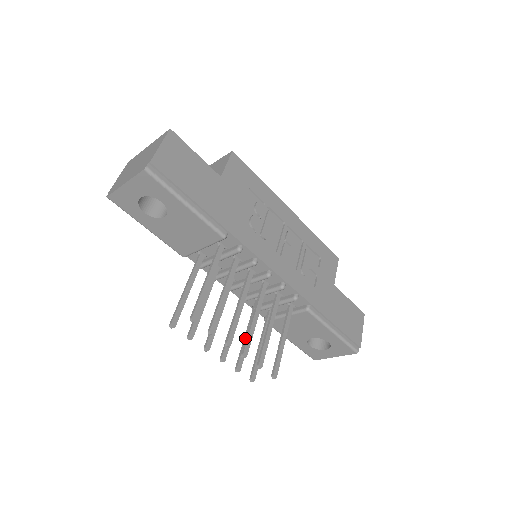
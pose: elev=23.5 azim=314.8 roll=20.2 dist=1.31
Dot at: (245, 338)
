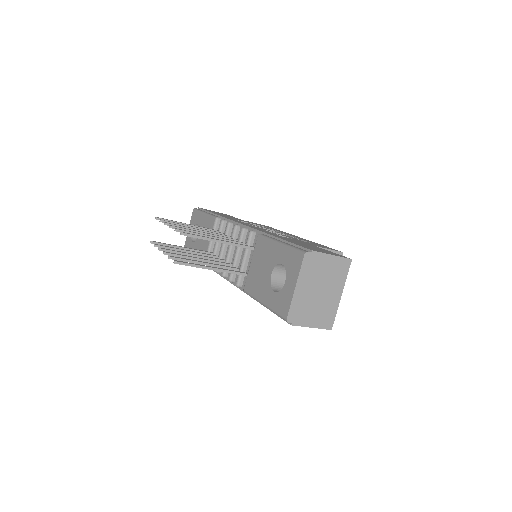
Dot at: (199, 261)
